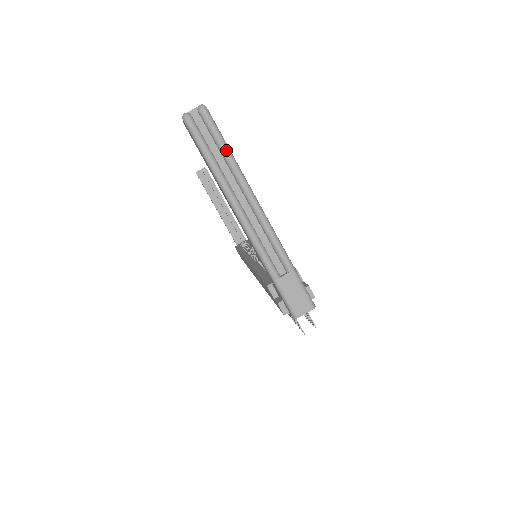
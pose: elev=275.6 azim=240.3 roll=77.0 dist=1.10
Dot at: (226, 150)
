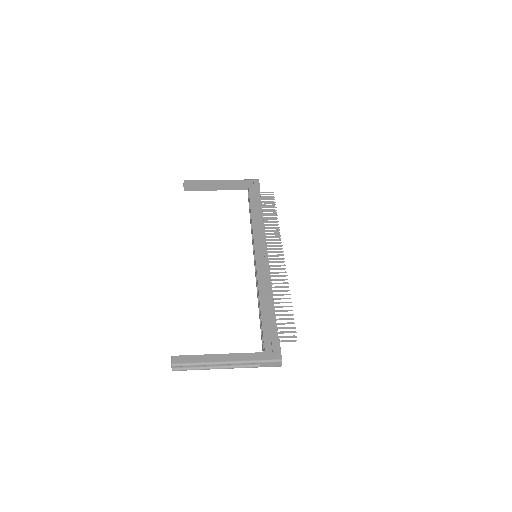
Dot at: (195, 365)
